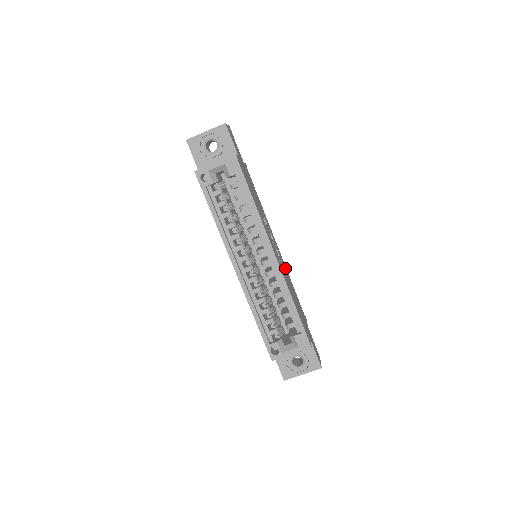
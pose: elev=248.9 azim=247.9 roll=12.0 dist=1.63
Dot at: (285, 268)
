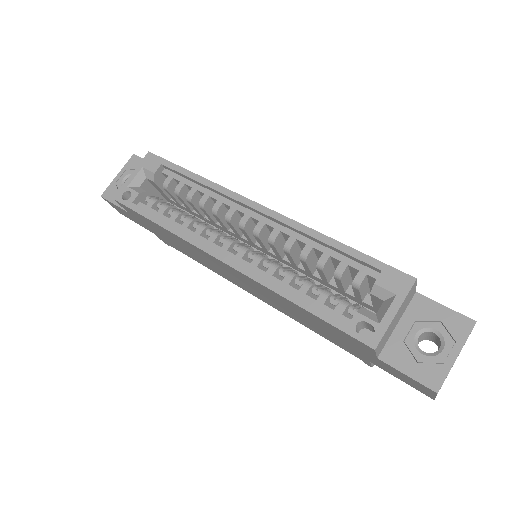
Dot at: occluded
